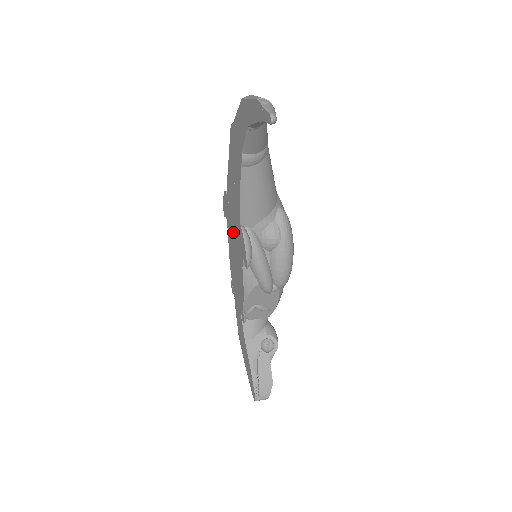
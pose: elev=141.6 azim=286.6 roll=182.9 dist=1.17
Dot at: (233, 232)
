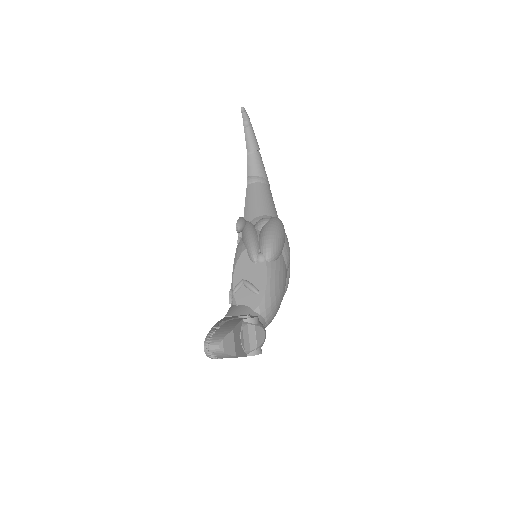
Dot at: occluded
